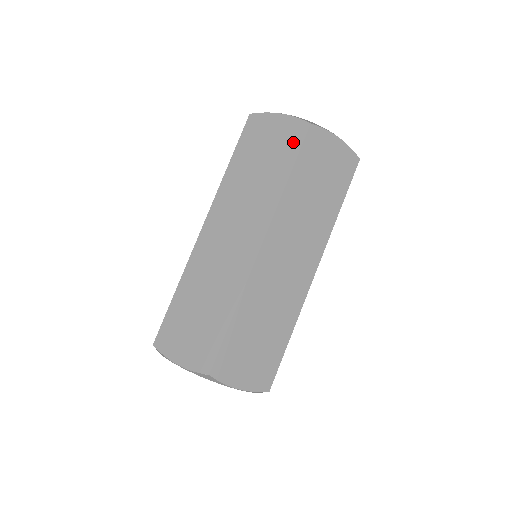
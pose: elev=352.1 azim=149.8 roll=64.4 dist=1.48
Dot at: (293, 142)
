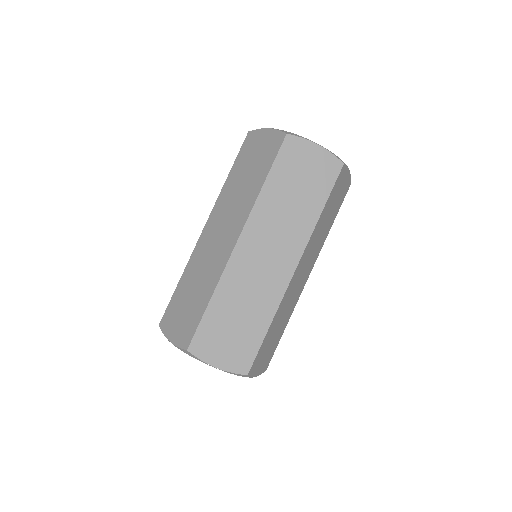
Dot at: (272, 151)
